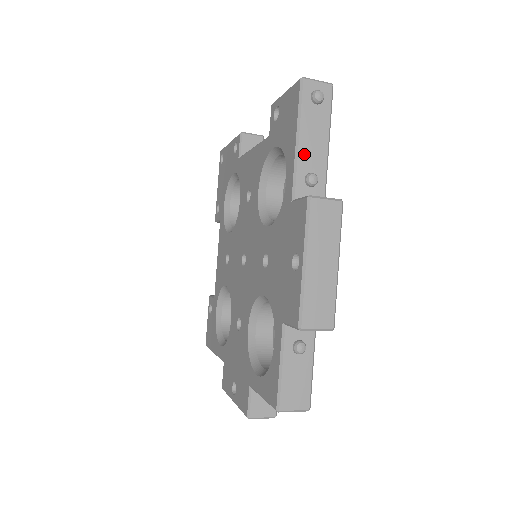
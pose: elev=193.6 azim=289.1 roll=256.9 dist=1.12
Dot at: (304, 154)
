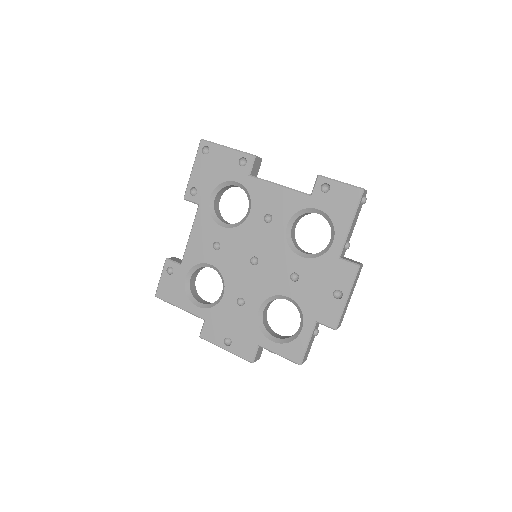
Dot at: (350, 232)
